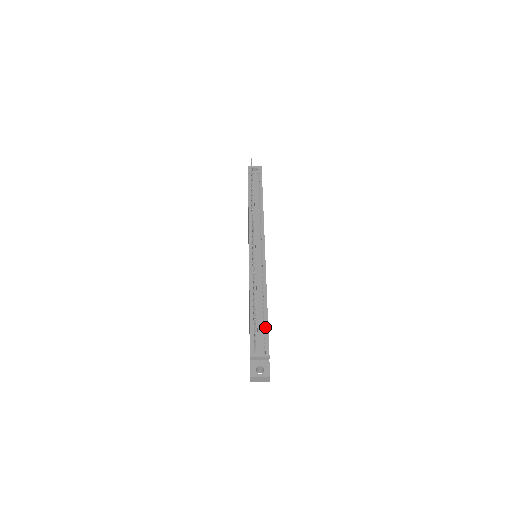
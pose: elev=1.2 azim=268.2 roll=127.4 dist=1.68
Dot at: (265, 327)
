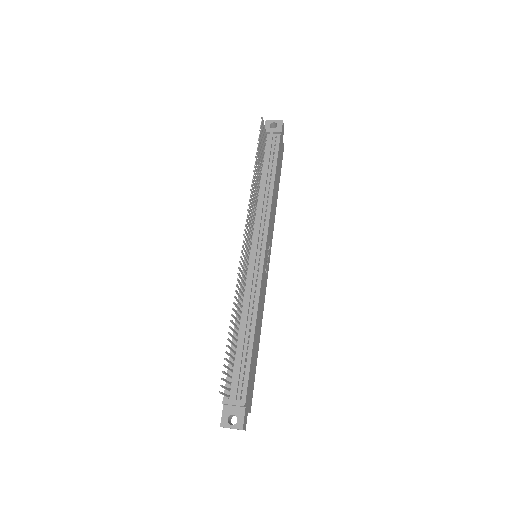
Dot at: (247, 363)
